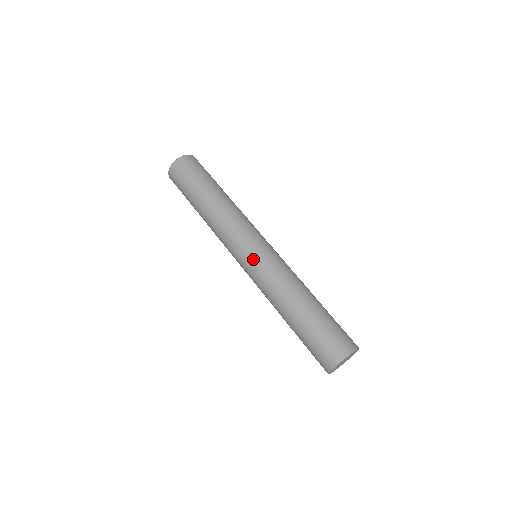
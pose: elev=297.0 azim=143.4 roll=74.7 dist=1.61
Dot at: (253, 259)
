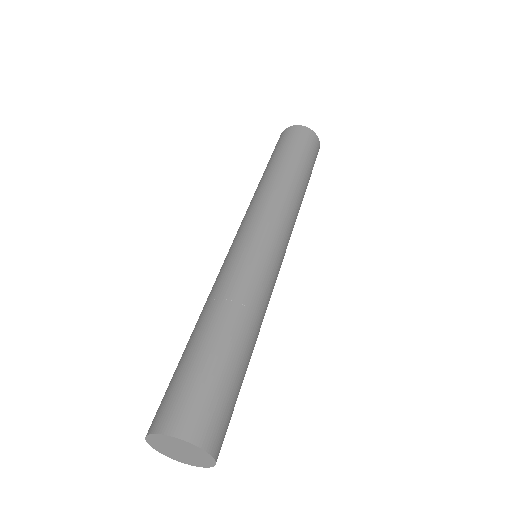
Dot at: (229, 251)
